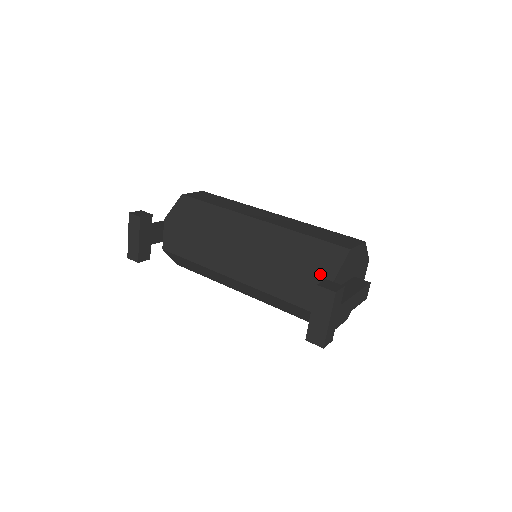
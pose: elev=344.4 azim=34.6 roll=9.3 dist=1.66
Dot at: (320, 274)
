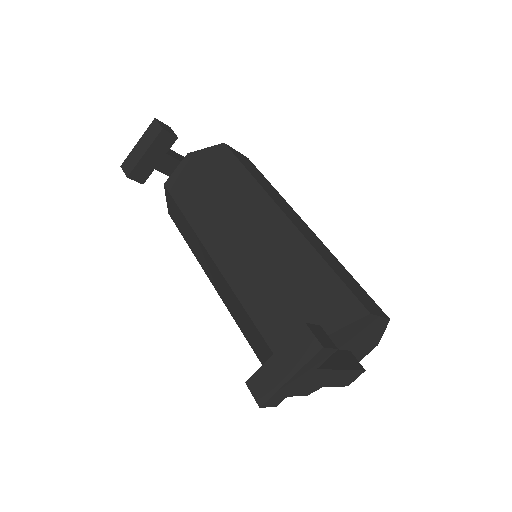
Dot at: (316, 317)
